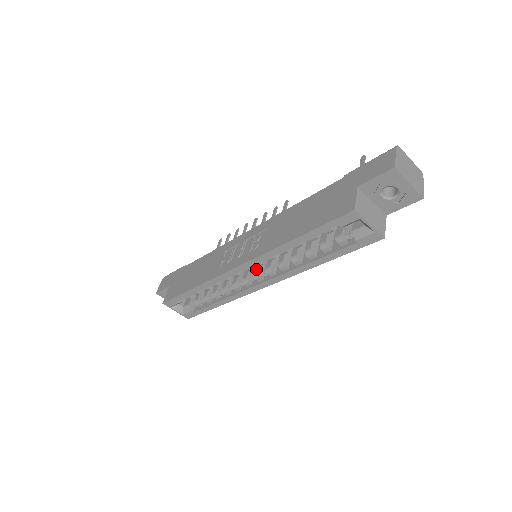
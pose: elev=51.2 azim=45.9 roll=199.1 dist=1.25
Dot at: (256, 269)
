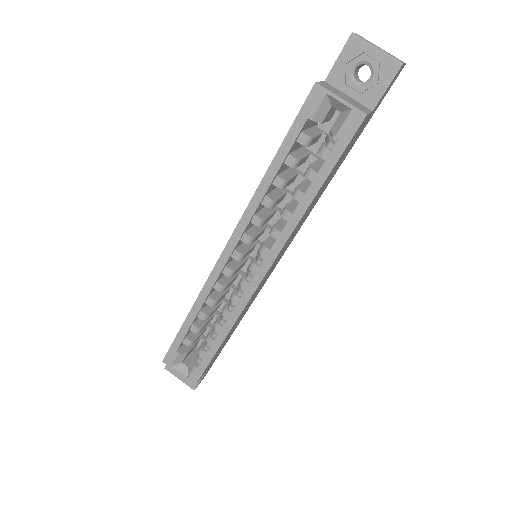
Dot at: occluded
